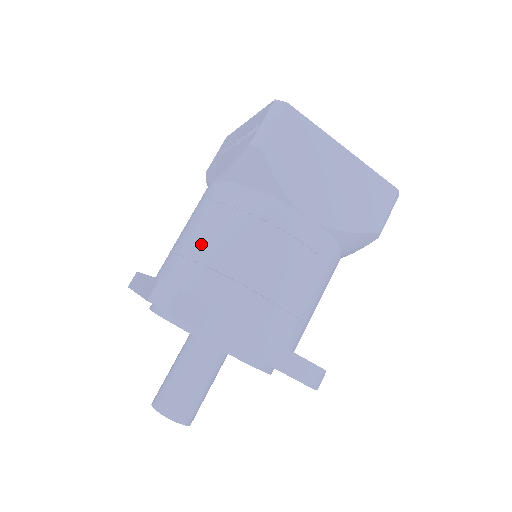
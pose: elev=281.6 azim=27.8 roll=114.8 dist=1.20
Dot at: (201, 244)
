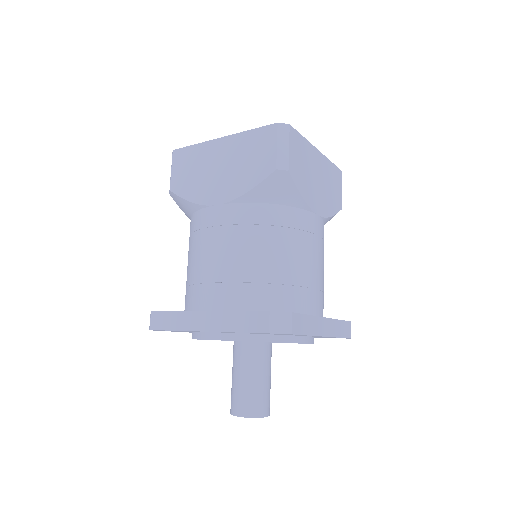
Dot at: occluded
